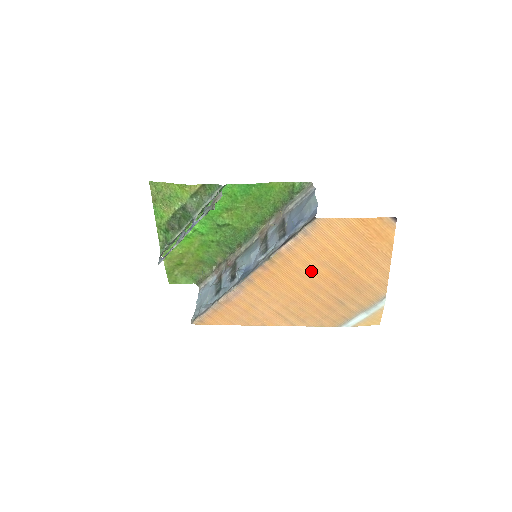
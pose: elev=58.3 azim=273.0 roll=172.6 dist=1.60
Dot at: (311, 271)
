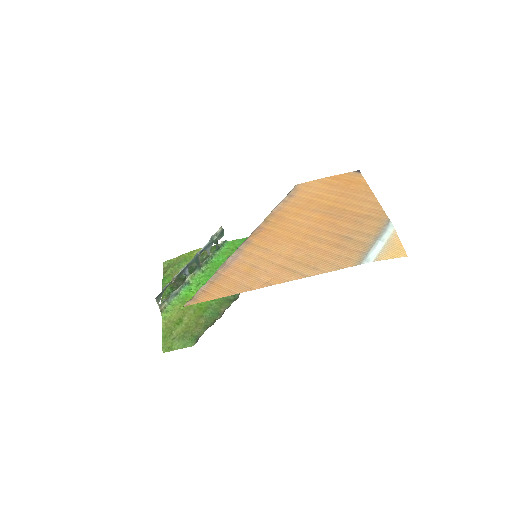
Dot at: (305, 219)
